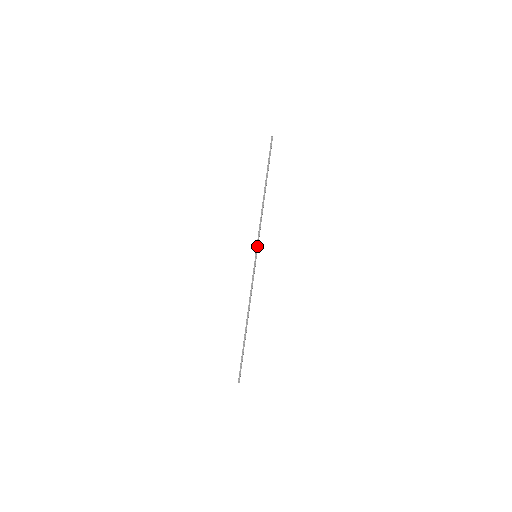
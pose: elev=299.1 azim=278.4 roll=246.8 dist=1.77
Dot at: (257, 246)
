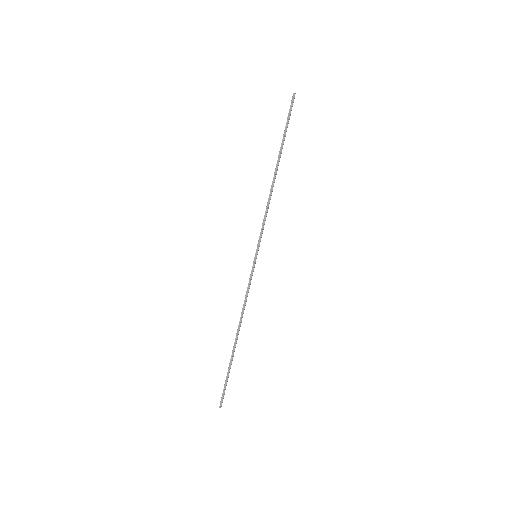
Dot at: (258, 243)
